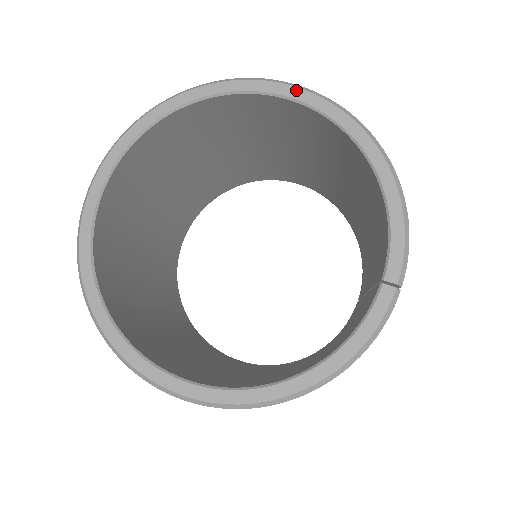
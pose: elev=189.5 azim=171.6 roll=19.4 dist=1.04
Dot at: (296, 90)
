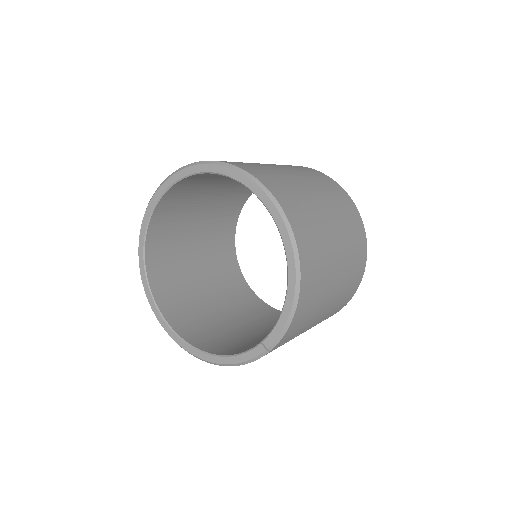
Dot at: (271, 204)
